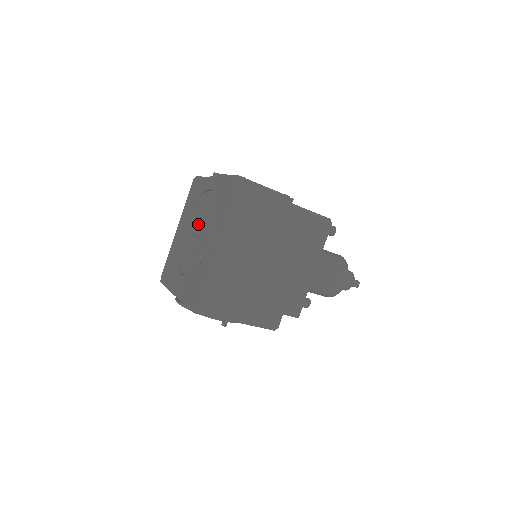
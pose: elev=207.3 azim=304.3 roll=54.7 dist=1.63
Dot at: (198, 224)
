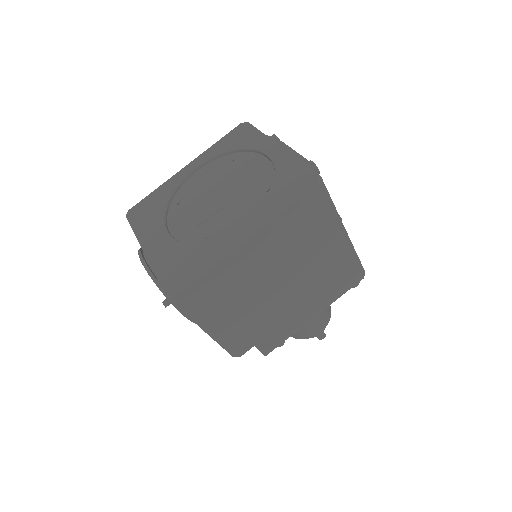
Dot at: (225, 184)
